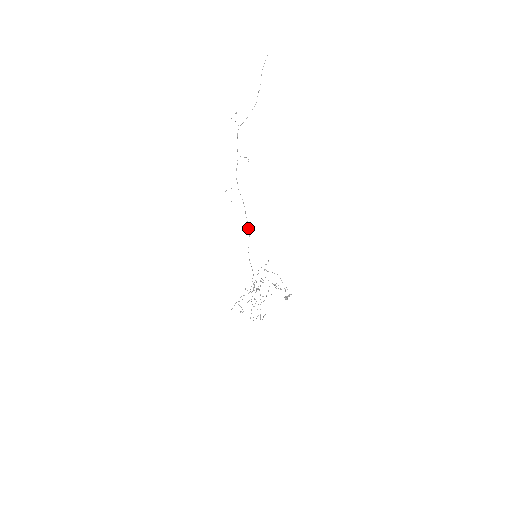
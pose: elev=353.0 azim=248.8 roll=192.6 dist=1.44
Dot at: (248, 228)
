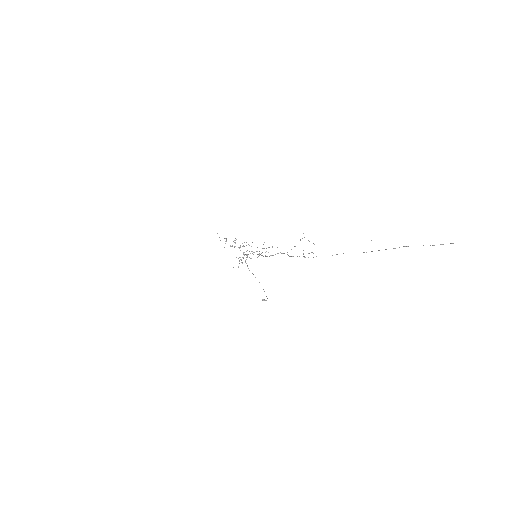
Dot at: occluded
